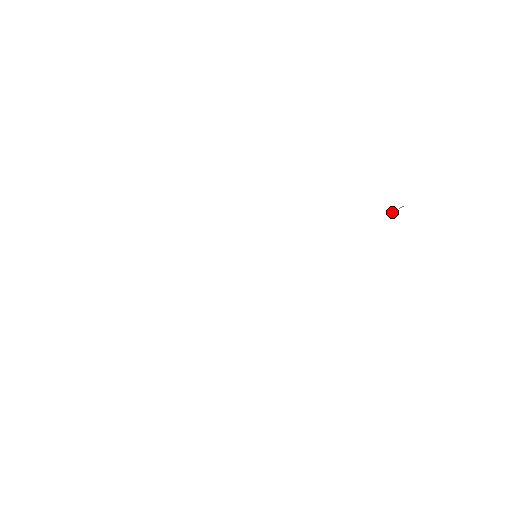
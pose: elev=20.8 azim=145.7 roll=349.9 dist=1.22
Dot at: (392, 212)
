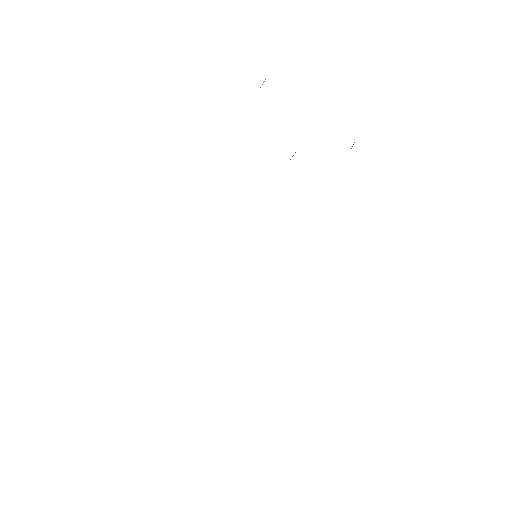
Dot at: occluded
